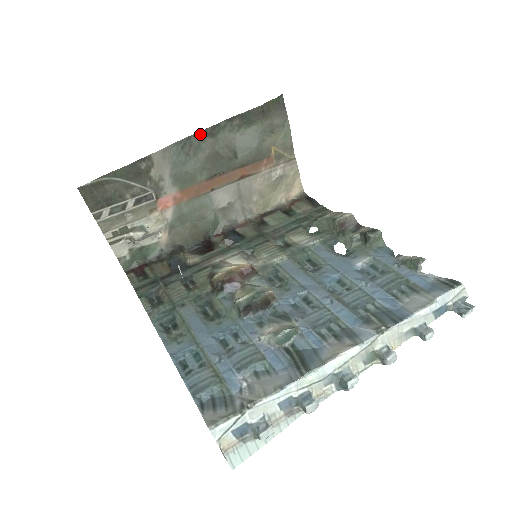
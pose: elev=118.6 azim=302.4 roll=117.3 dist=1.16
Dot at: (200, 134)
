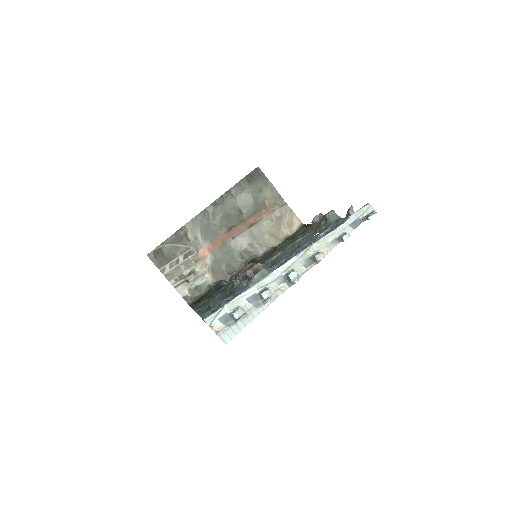
Dot at: (212, 205)
